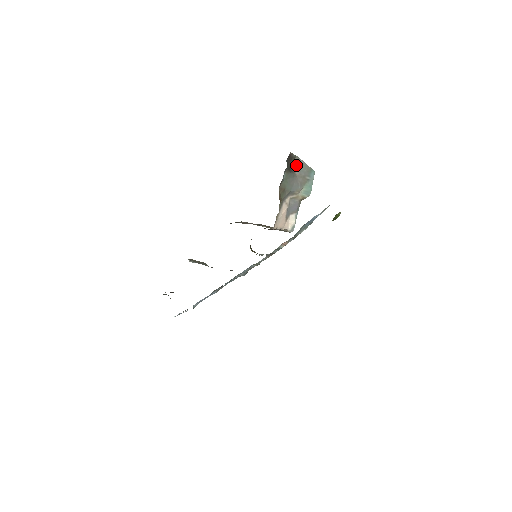
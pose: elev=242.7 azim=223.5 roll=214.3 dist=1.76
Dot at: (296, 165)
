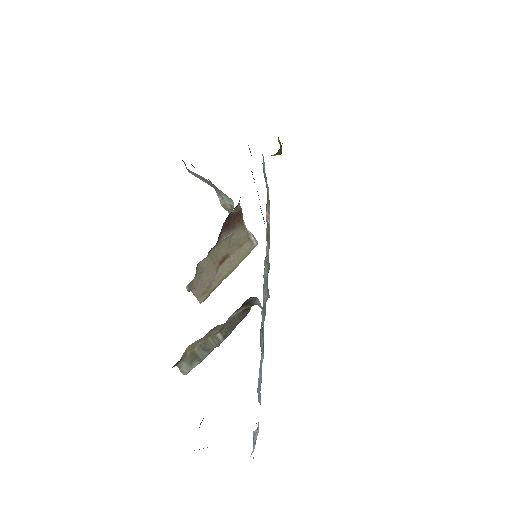
Dot at: (194, 175)
